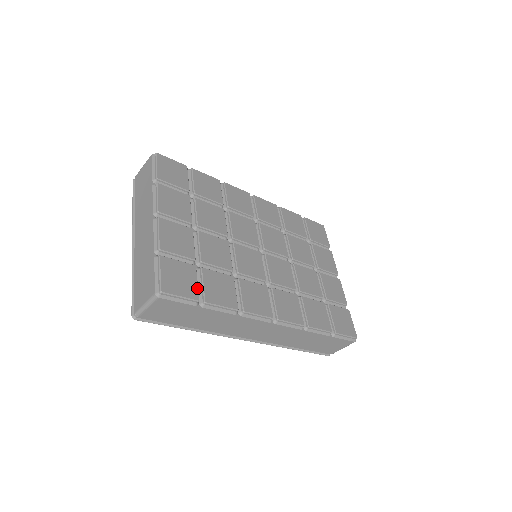
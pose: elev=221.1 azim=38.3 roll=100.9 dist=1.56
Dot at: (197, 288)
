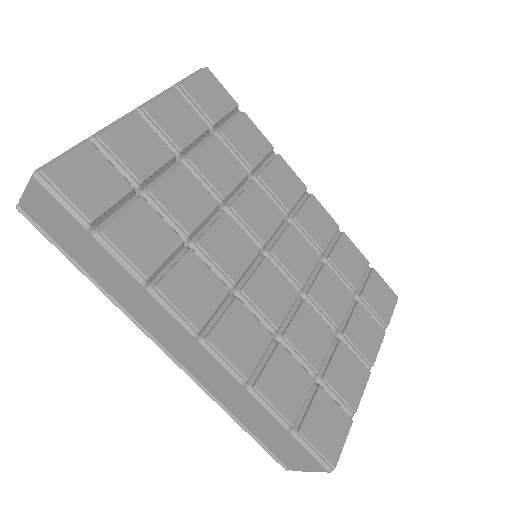
Dot at: (106, 209)
